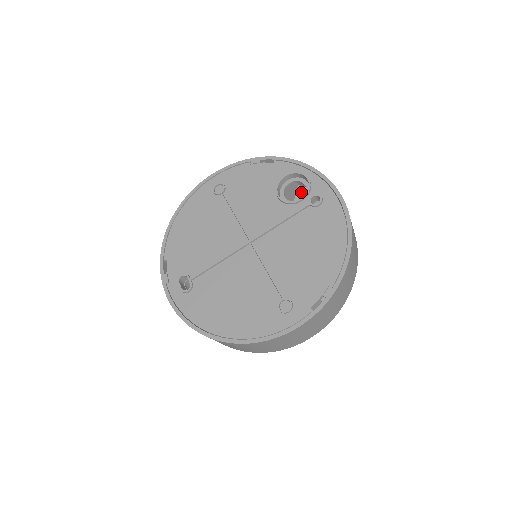
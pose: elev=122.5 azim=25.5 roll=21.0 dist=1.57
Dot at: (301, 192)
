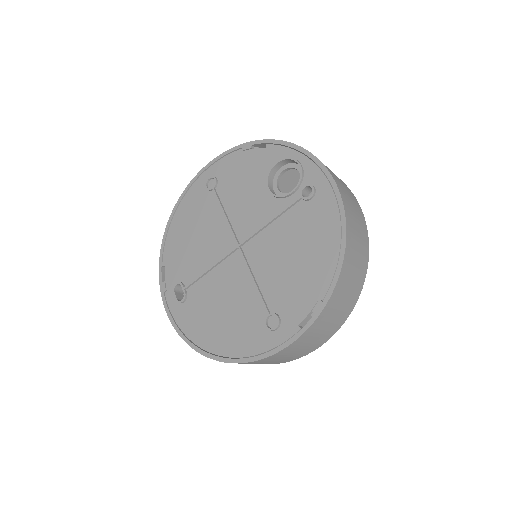
Dot at: occluded
